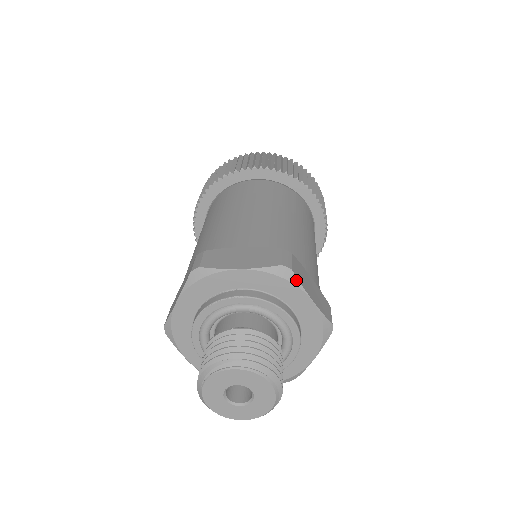
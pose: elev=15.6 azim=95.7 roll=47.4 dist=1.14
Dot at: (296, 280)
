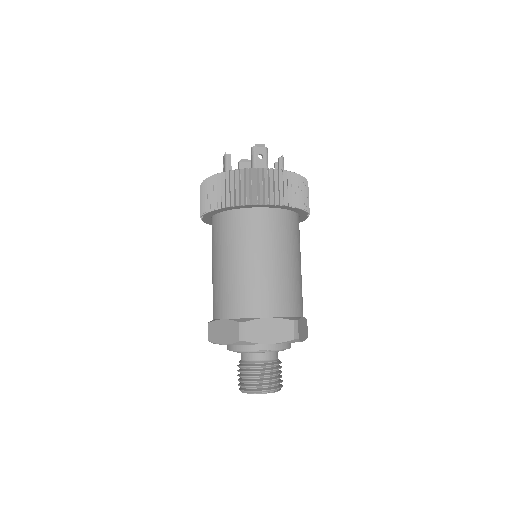
Dot at: (299, 341)
